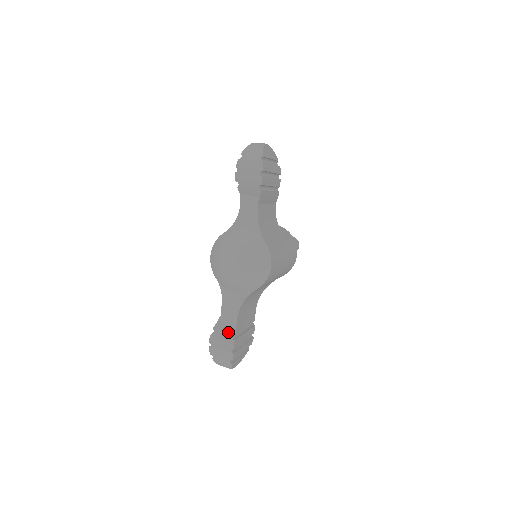
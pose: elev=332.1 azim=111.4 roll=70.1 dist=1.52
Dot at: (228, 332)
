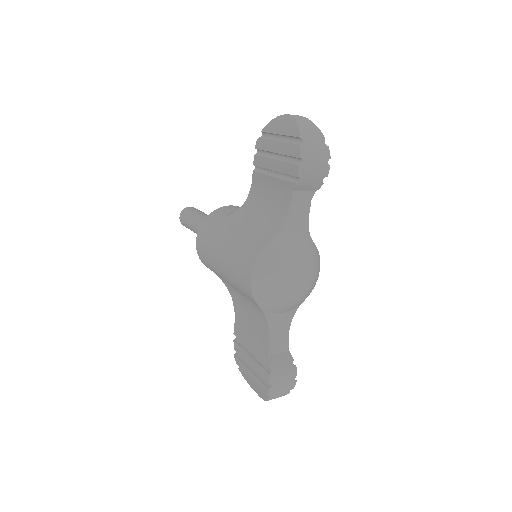
Dot at: (286, 361)
